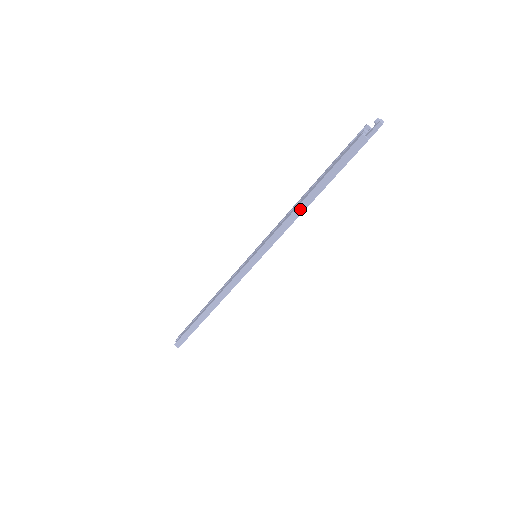
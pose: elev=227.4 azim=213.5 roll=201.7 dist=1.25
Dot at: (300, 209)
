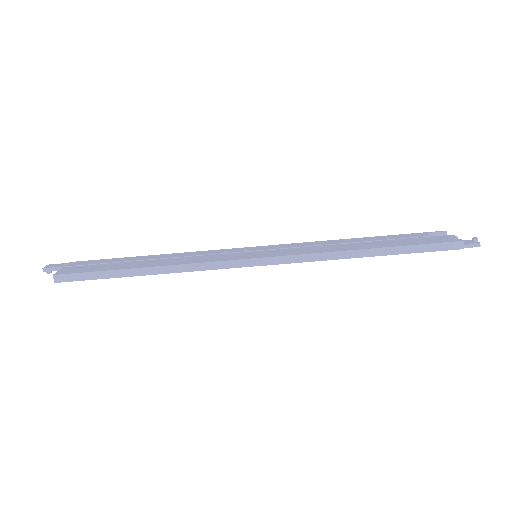
Dot at: (358, 253)
